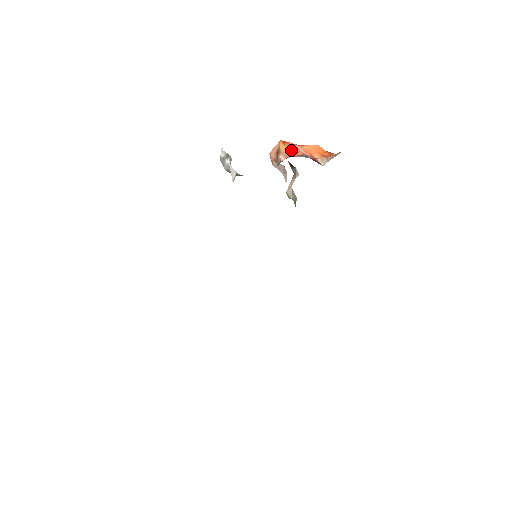
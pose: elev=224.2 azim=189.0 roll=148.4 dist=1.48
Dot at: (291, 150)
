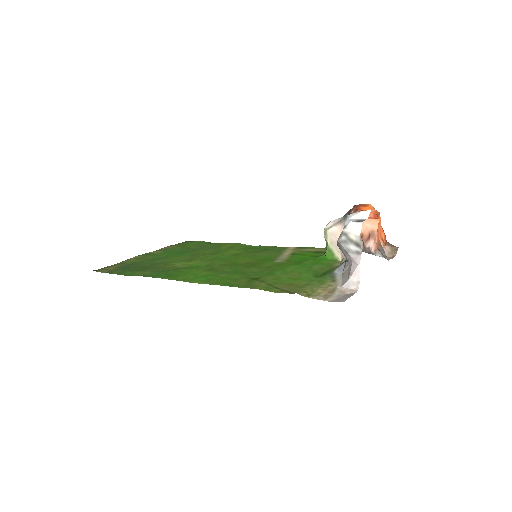
Dot at: (378, 234)
